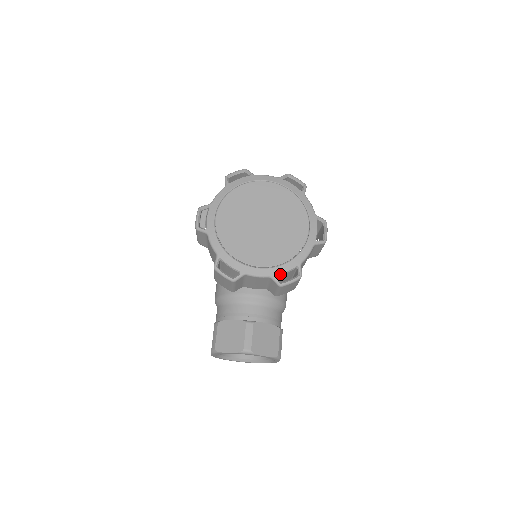
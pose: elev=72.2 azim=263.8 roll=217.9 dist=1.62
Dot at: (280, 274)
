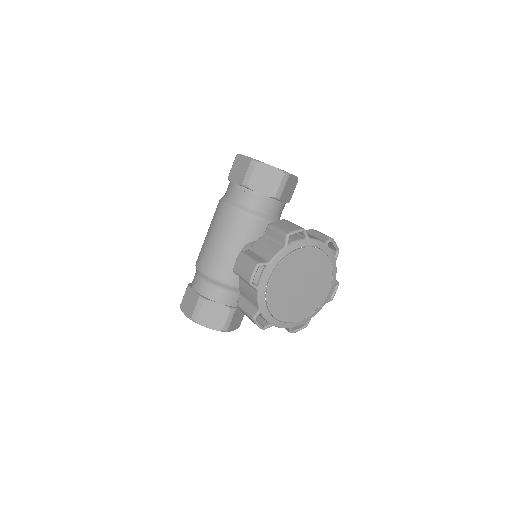
Dot at: occluded
